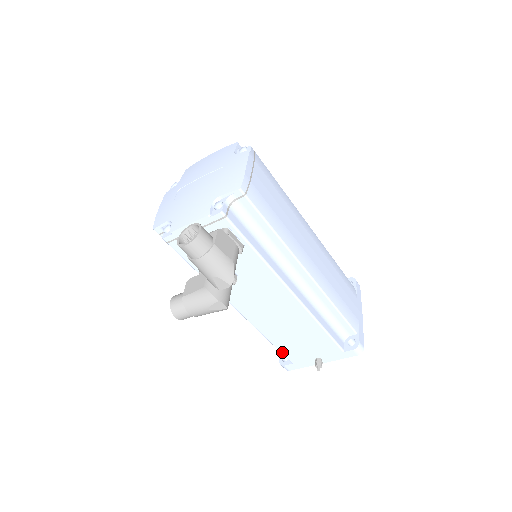
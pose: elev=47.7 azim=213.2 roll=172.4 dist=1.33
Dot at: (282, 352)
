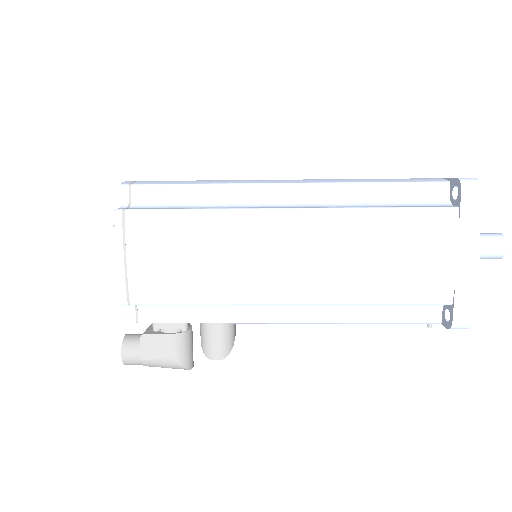
Dot at: occluded
